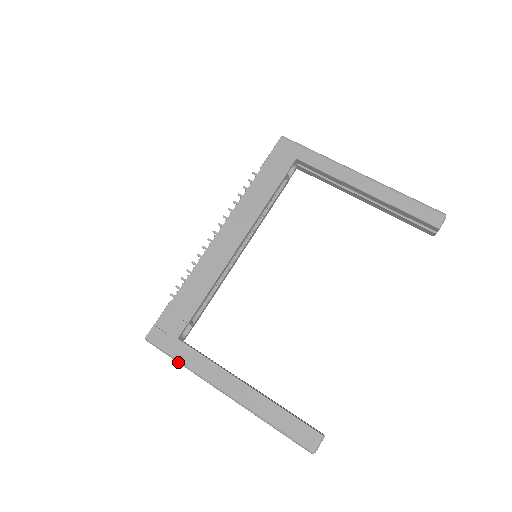
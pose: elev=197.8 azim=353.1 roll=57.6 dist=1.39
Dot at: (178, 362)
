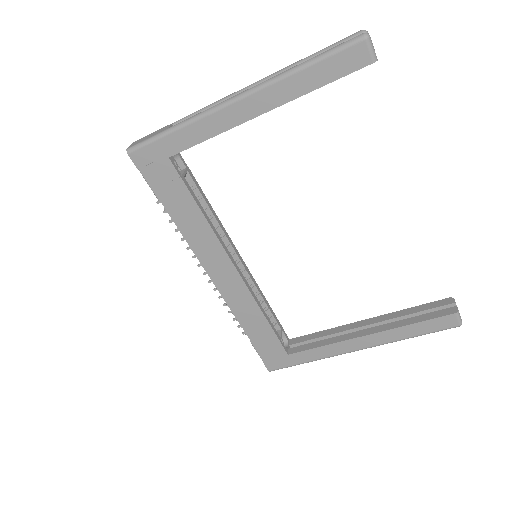
Dot at: occluded
